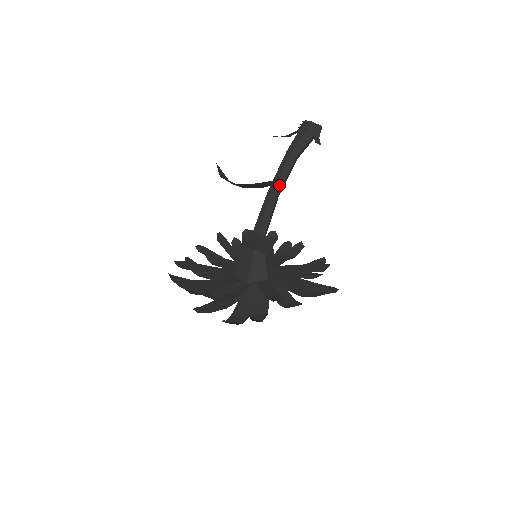
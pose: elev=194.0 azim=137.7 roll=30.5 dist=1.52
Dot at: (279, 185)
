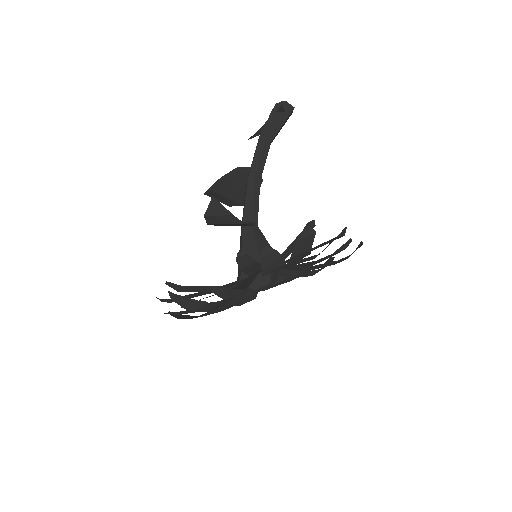
Dot at: (254, 168)
